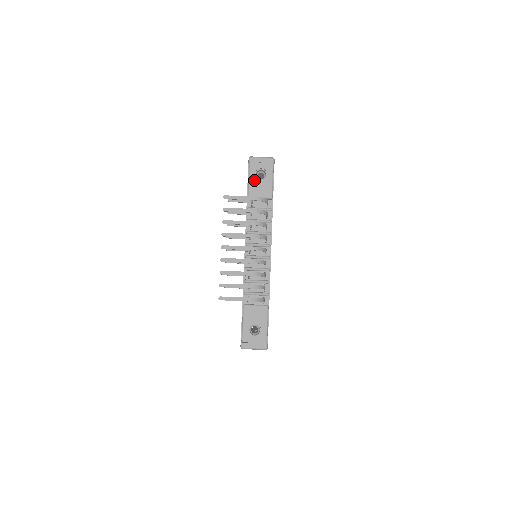
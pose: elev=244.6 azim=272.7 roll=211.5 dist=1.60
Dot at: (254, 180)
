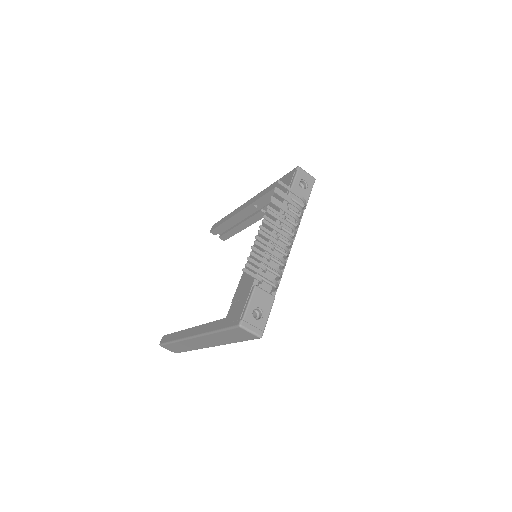
Dot at: (297, 186)
